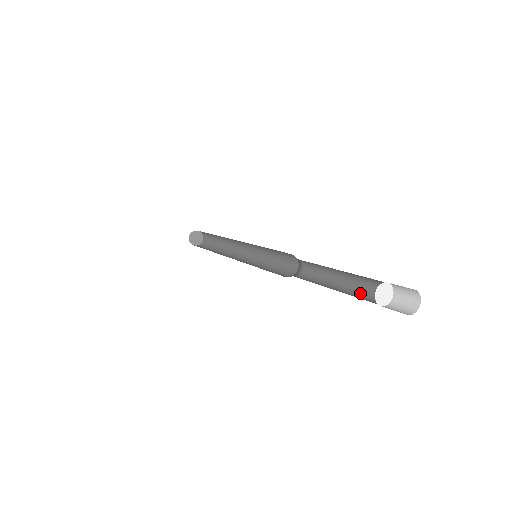
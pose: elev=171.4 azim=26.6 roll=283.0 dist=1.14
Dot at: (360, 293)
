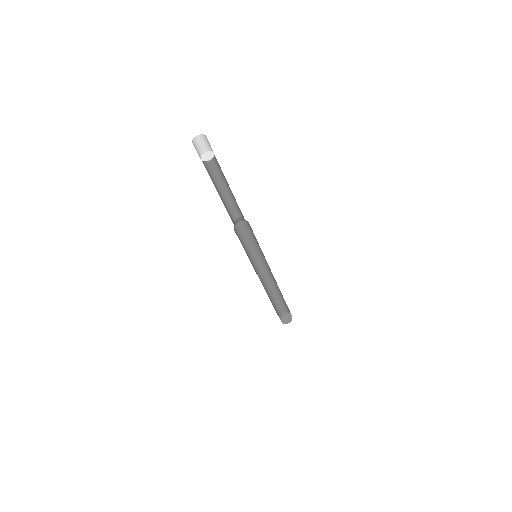
Dot at: occluded
